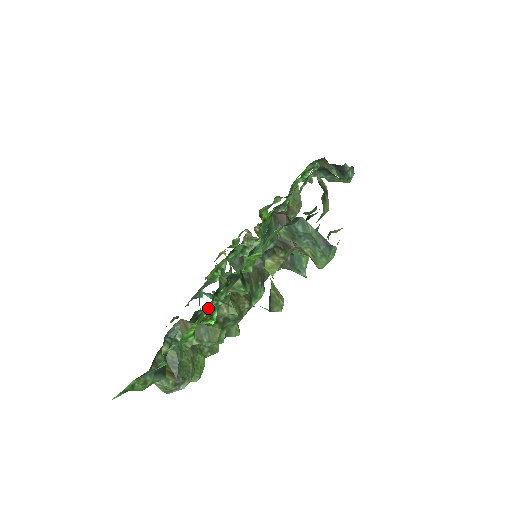
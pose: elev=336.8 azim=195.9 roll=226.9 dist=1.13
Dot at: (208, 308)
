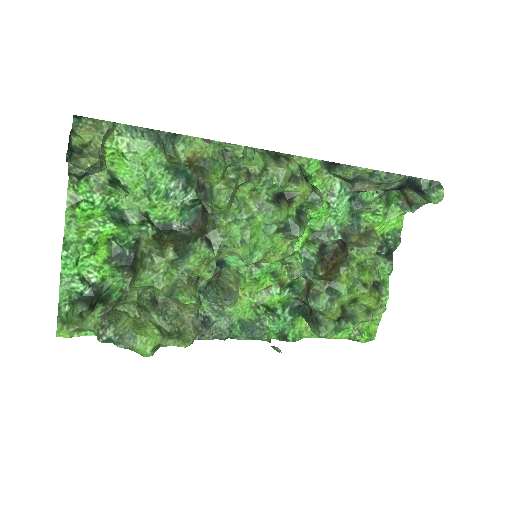
Dot at: (104, 222)
